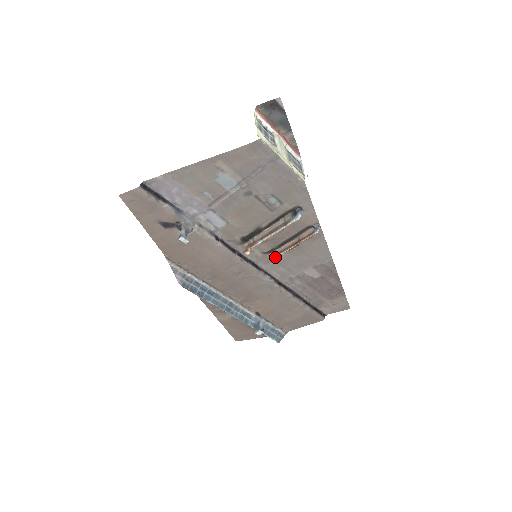
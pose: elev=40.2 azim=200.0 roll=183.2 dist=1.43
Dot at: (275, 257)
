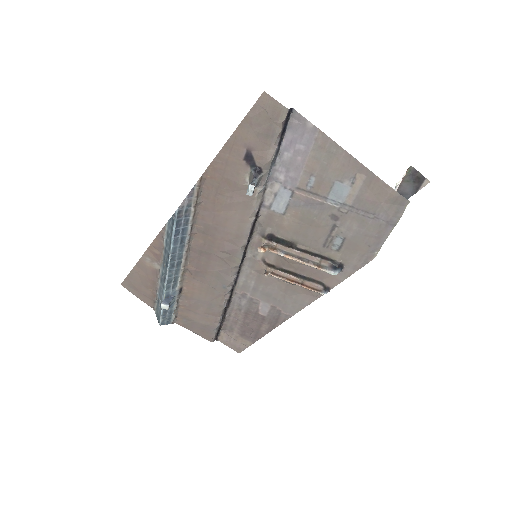
Dot at: (269, 274)
